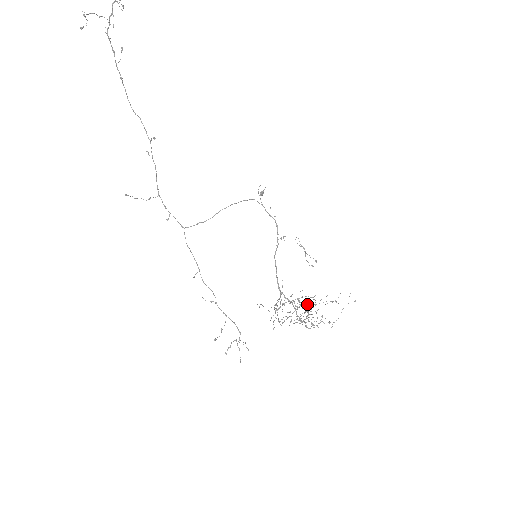
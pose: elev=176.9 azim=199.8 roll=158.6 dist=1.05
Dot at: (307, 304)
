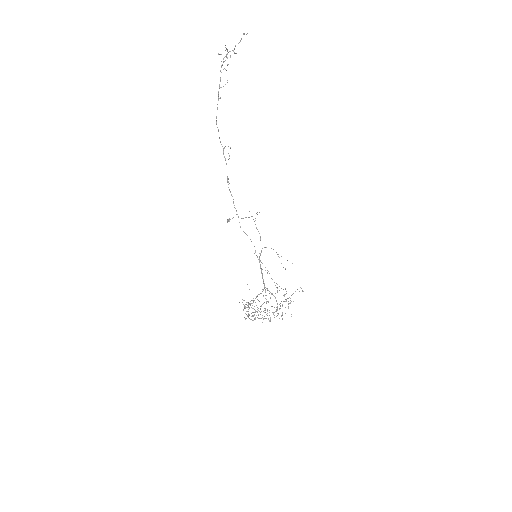
Dot at: occluded
